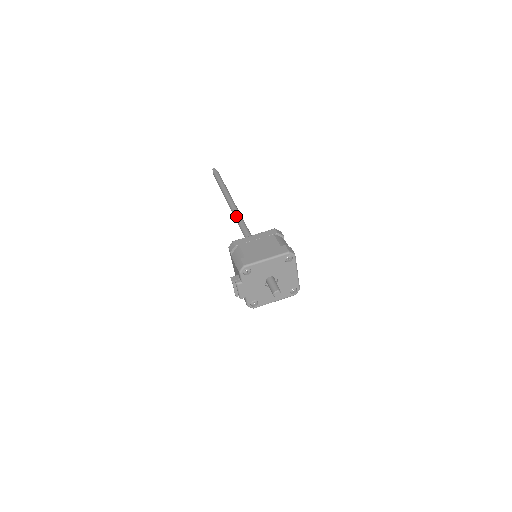
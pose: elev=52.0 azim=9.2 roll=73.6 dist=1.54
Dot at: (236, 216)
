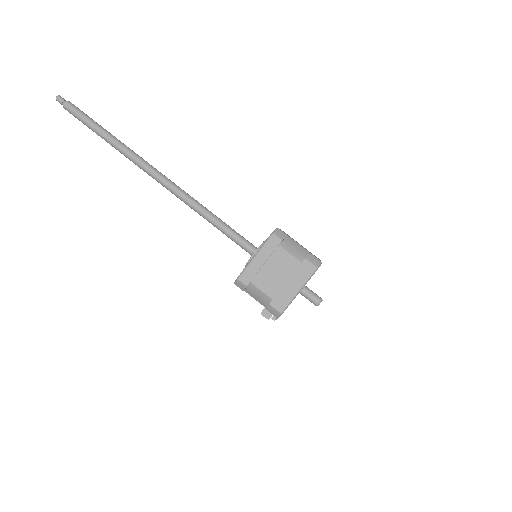
Dot at: (180, 198)
